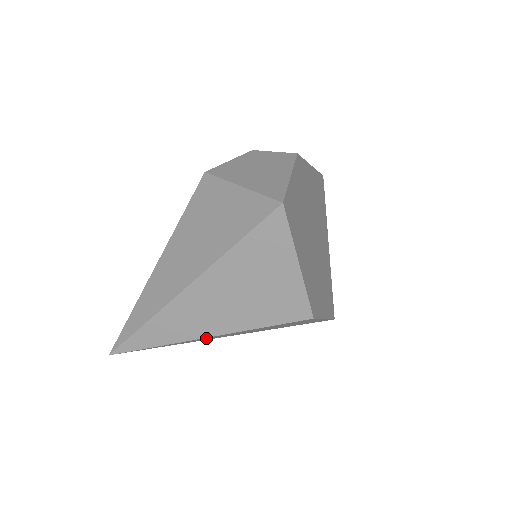
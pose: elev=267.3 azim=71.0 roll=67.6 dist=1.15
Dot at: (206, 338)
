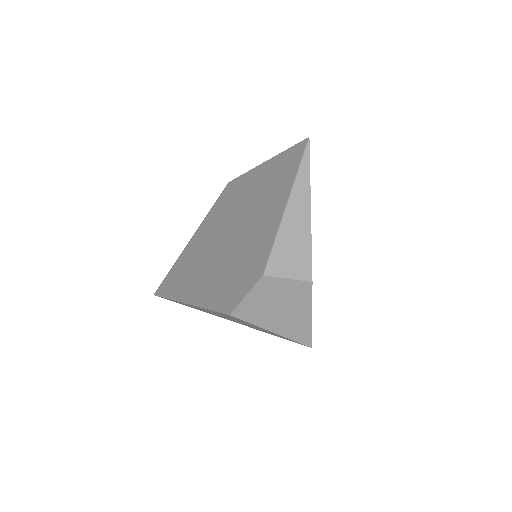
Dot at: occluded
